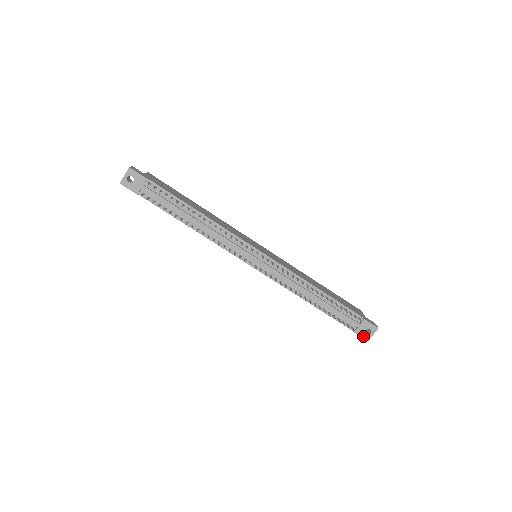
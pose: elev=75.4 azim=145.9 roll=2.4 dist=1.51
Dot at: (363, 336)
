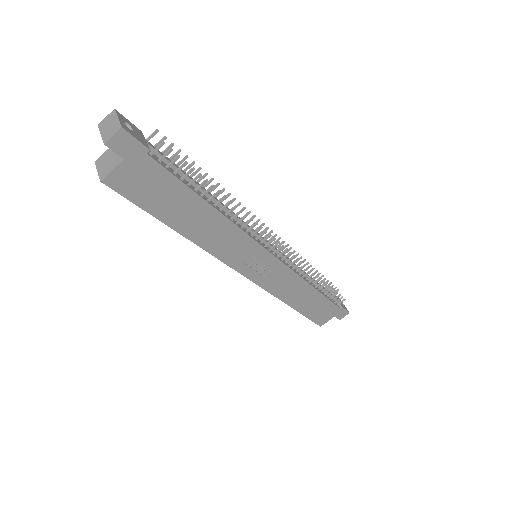
Dot at: (346, 309)
